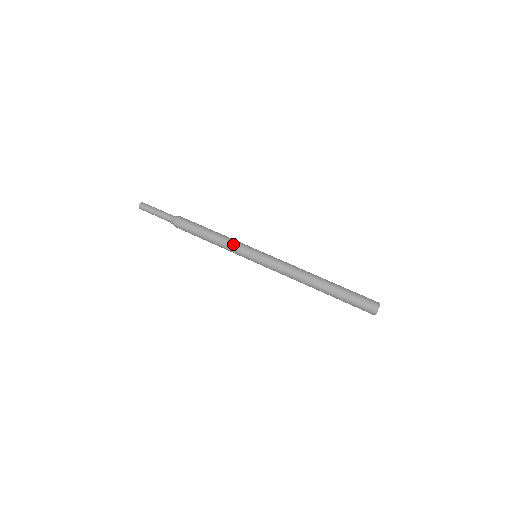
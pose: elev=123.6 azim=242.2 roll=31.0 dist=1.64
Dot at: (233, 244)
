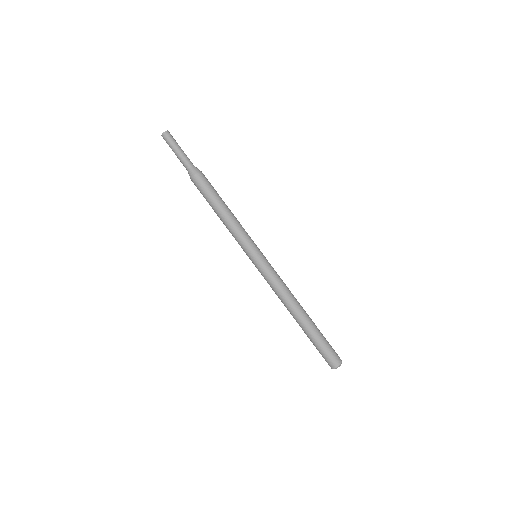
Dot at: (241, 233)
